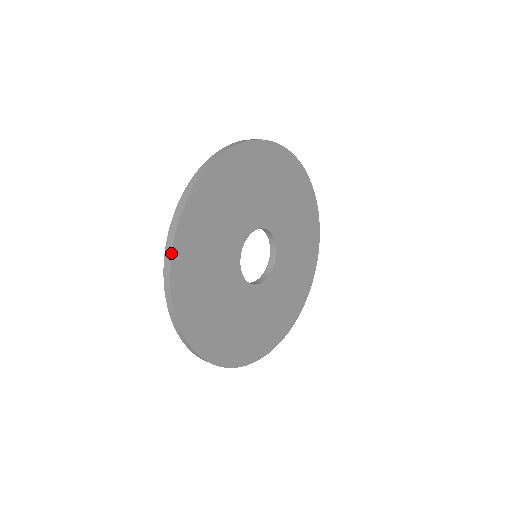
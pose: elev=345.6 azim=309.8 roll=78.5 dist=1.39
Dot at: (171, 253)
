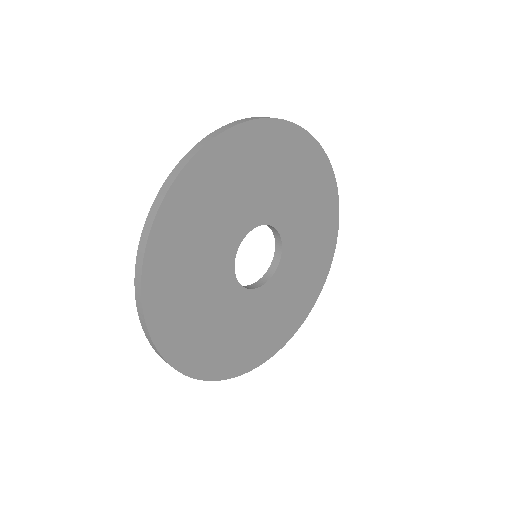
Dot at: (143, 316)
